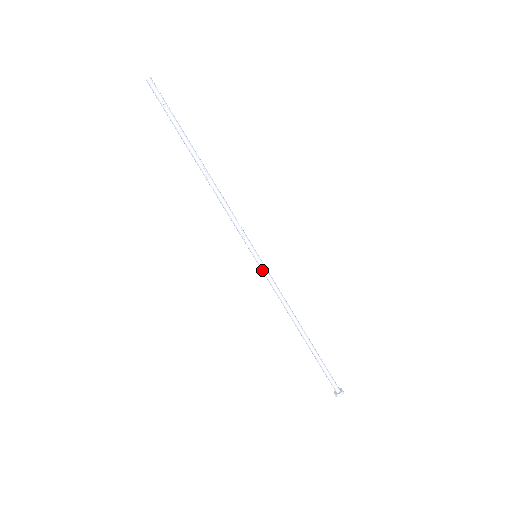
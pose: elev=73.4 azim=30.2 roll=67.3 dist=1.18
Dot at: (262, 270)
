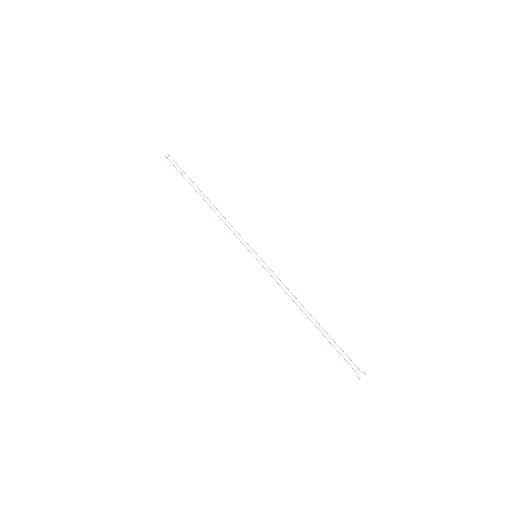
Dot at: (264, 264)
